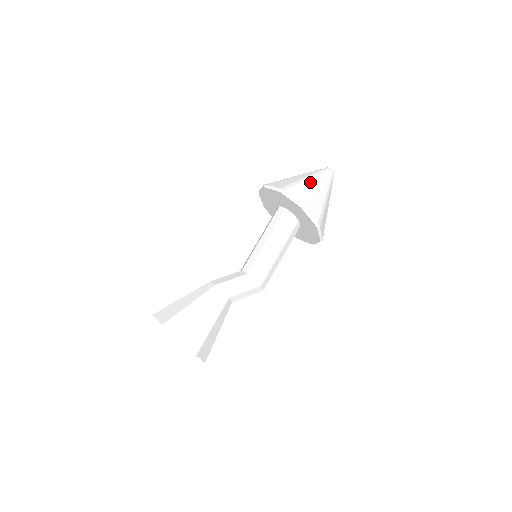
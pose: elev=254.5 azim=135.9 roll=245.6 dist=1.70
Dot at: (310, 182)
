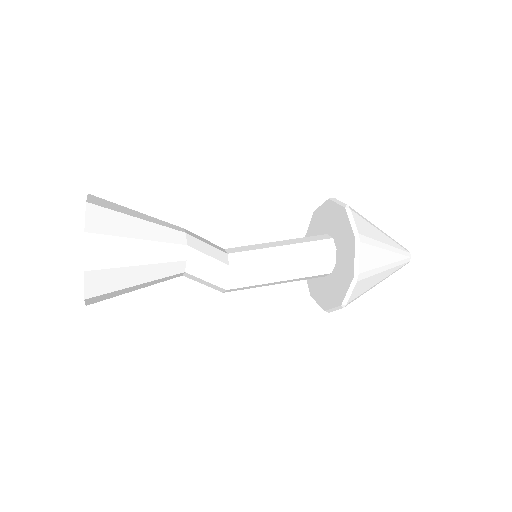
Dot at: (386, 255)
